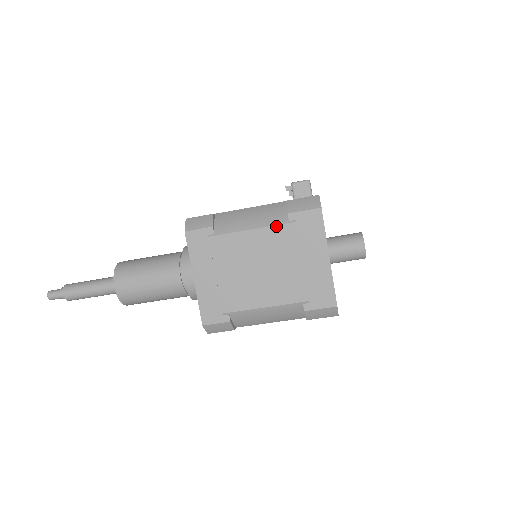
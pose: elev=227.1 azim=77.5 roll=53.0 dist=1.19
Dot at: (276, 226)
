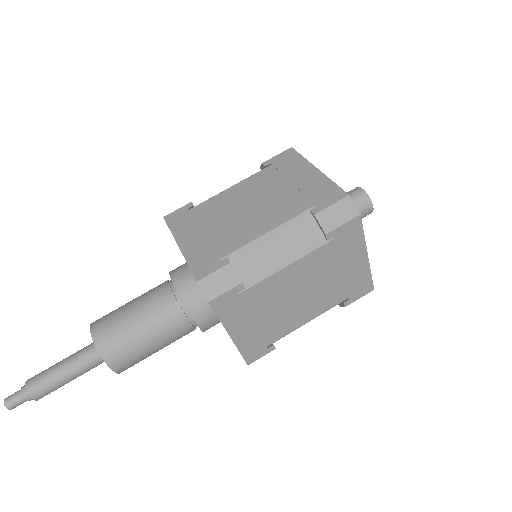
Dot at: (254, 175)
